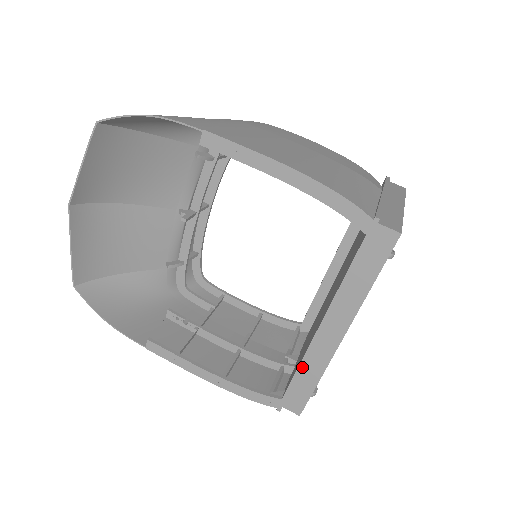
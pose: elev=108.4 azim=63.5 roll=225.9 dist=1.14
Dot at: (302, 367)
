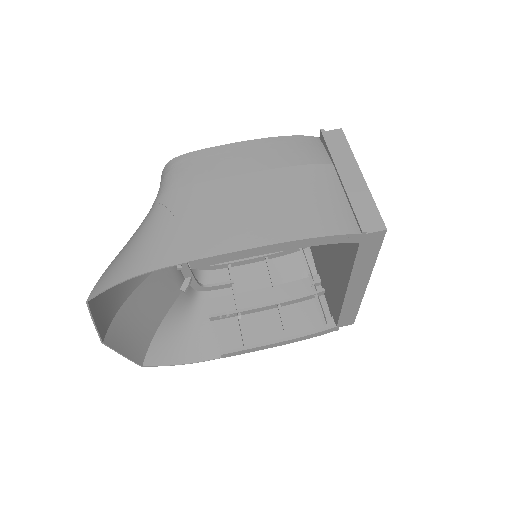
Dot at: (344, 310)
